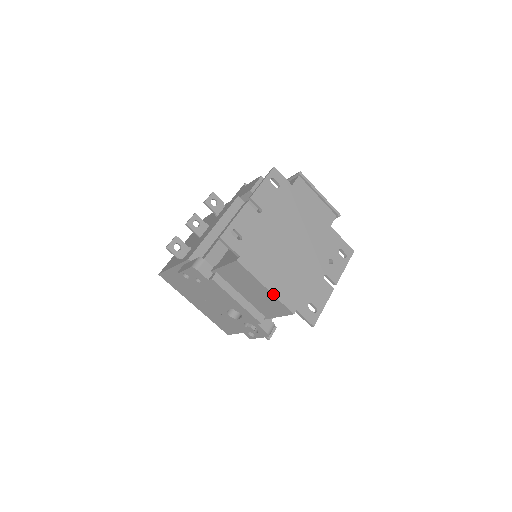
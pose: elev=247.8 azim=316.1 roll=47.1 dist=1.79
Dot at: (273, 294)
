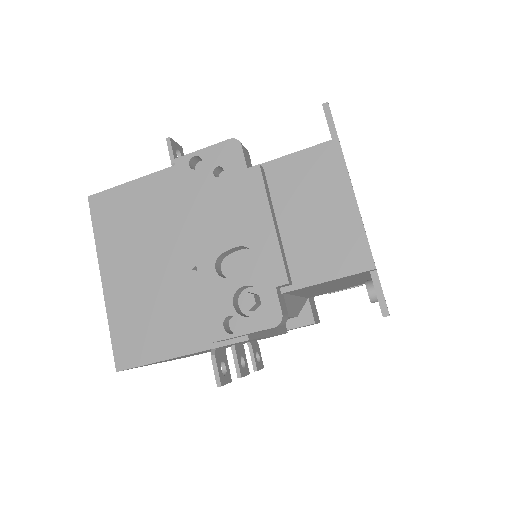
Dot at: occluded
